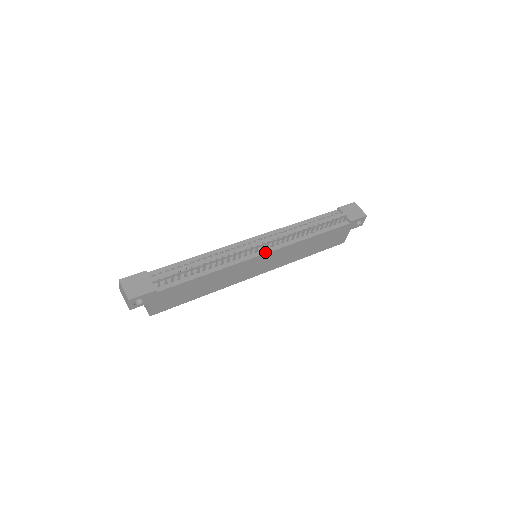
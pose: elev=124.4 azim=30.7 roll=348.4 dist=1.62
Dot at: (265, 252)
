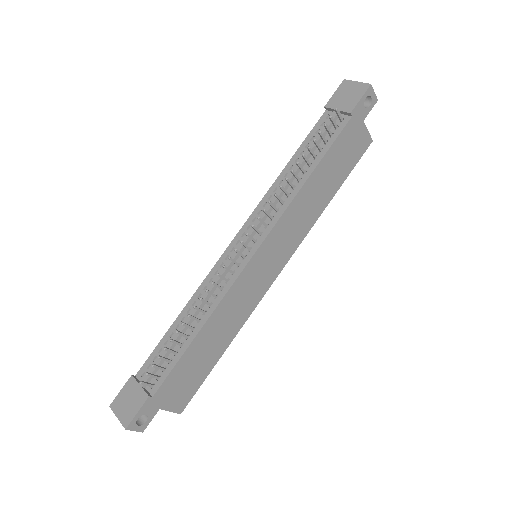
Dot at: (255, 249)
